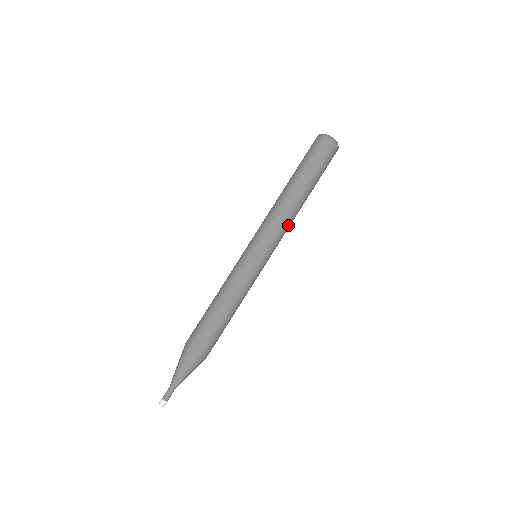
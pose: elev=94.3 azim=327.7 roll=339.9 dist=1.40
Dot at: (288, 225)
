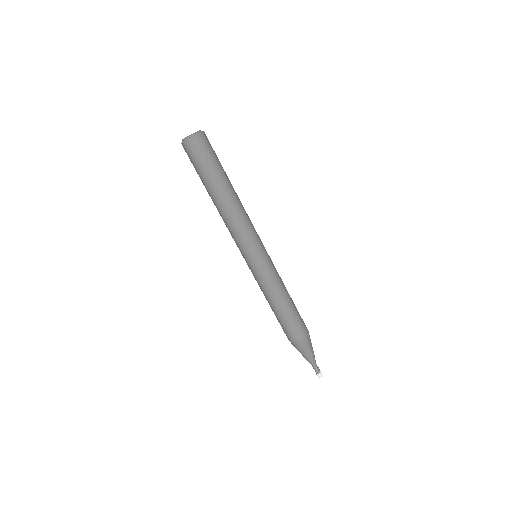
Dot at: (248, 218)
